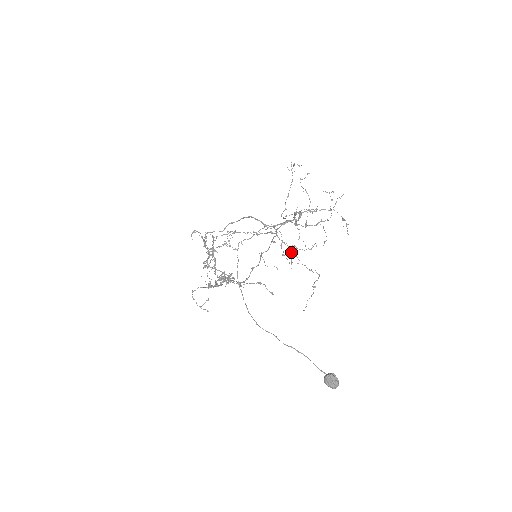
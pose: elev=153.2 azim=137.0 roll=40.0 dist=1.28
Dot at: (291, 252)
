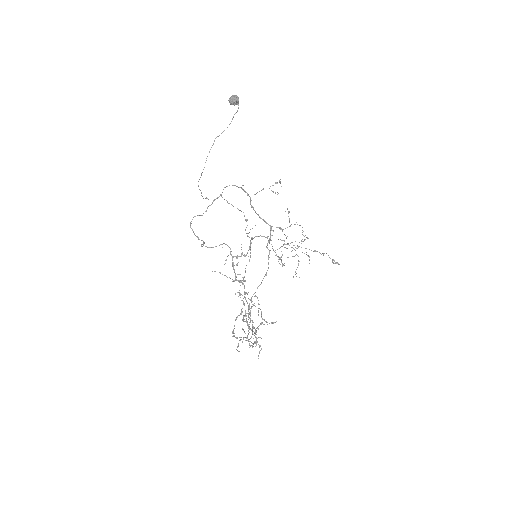
Dot at: occluded
